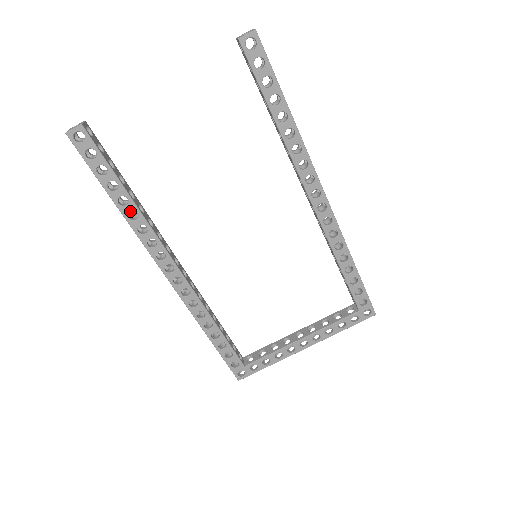
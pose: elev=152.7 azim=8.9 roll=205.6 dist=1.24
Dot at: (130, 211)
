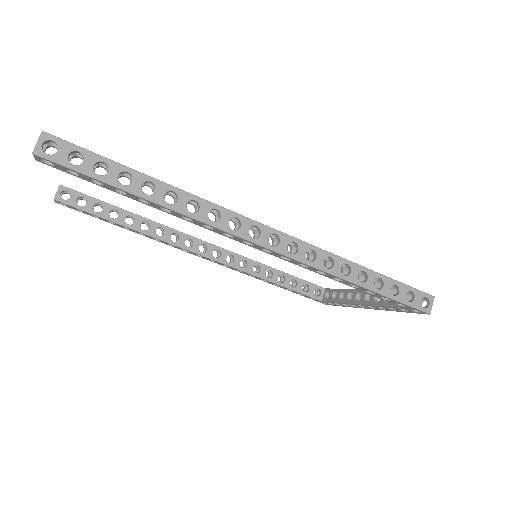
Dot at: (137, 232)
